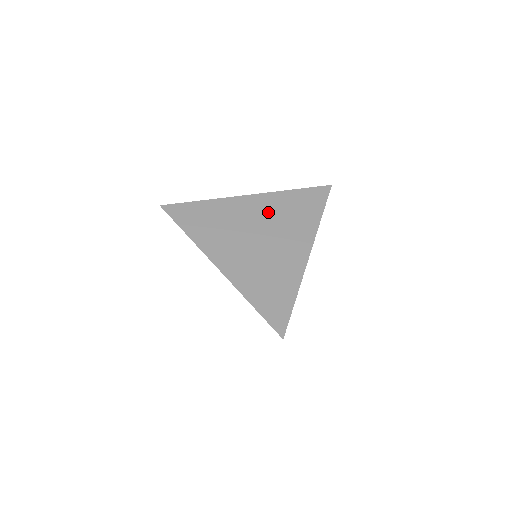
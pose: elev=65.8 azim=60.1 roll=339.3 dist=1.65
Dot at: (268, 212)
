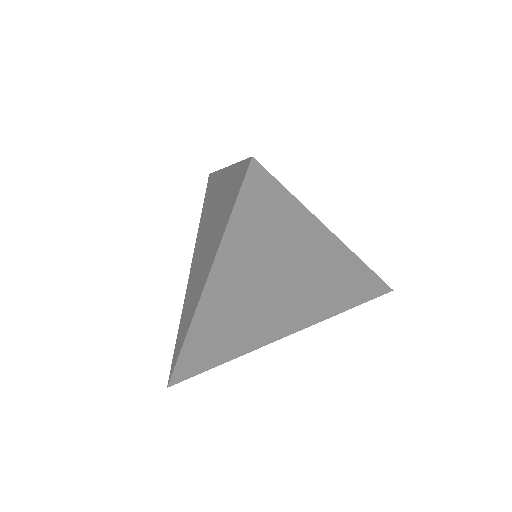
Dot at: (322, 274)
